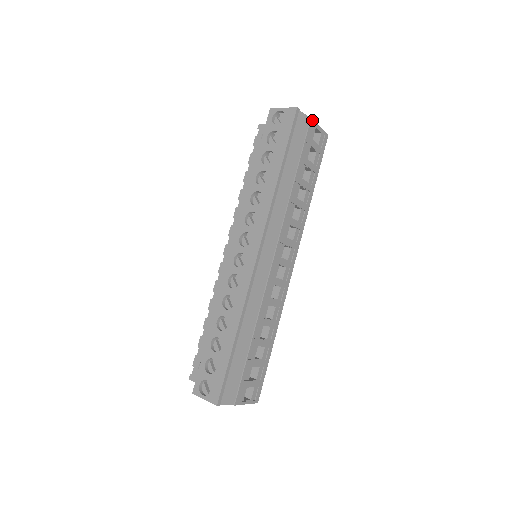
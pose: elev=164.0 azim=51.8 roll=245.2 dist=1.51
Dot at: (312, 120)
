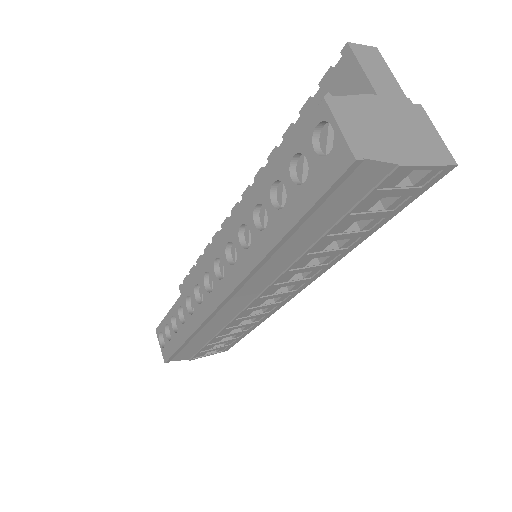
Dot at: (403, 166)
